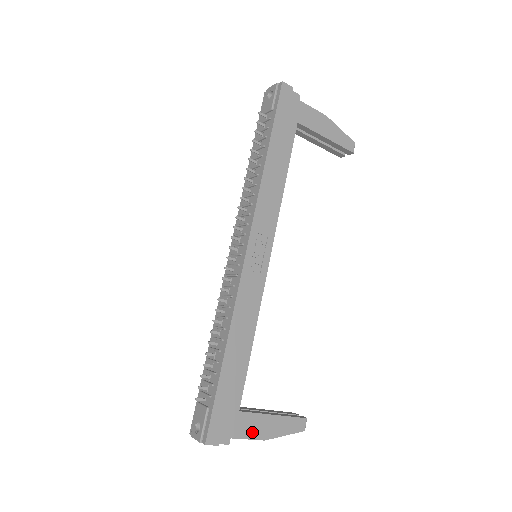
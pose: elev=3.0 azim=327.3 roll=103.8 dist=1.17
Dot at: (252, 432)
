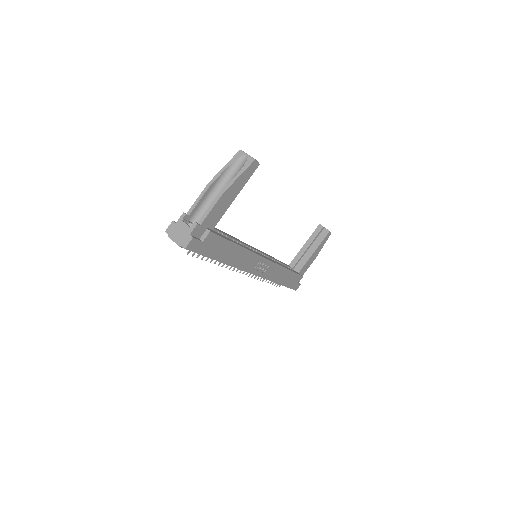
Dot at: (309, 265)
